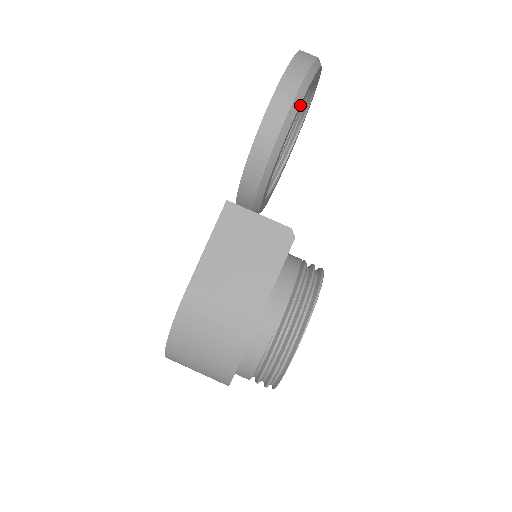
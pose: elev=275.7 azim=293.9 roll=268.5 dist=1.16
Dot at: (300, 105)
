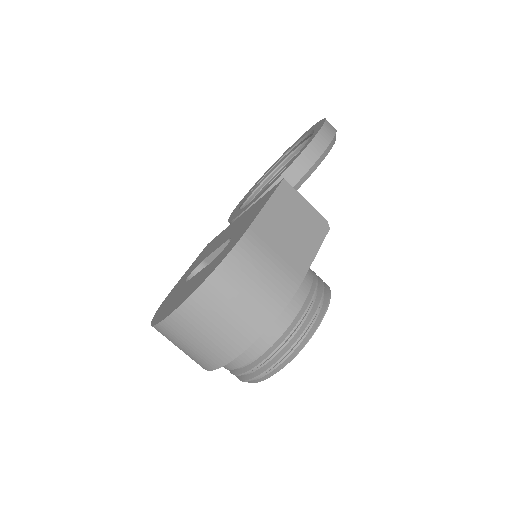
Dot at: occluded
